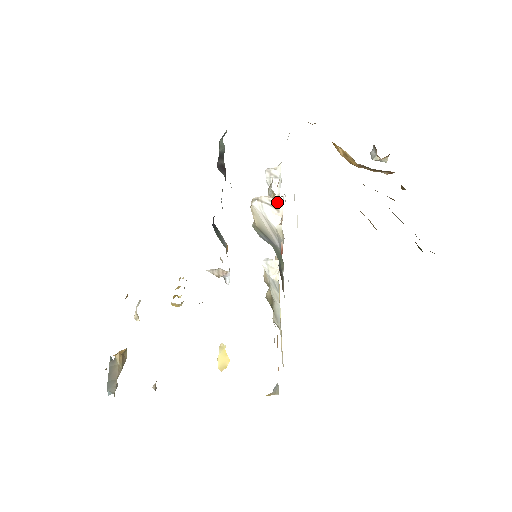
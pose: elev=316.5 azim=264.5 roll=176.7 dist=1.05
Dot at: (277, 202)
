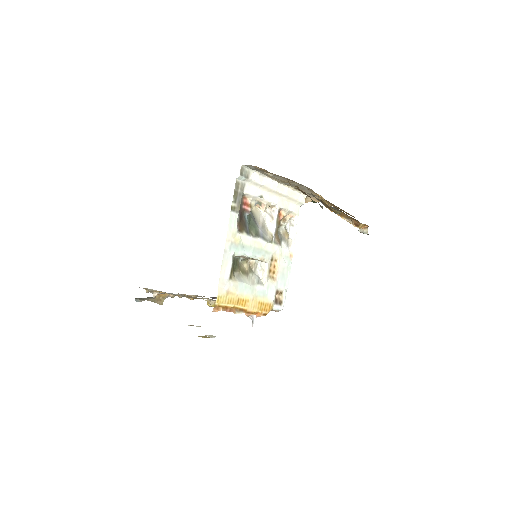
Dot at: (273, 213)
